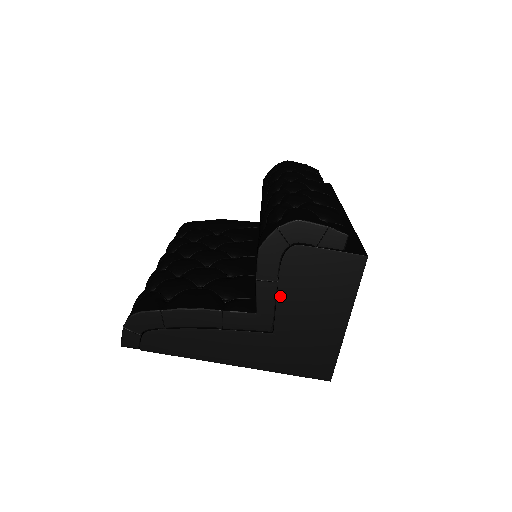
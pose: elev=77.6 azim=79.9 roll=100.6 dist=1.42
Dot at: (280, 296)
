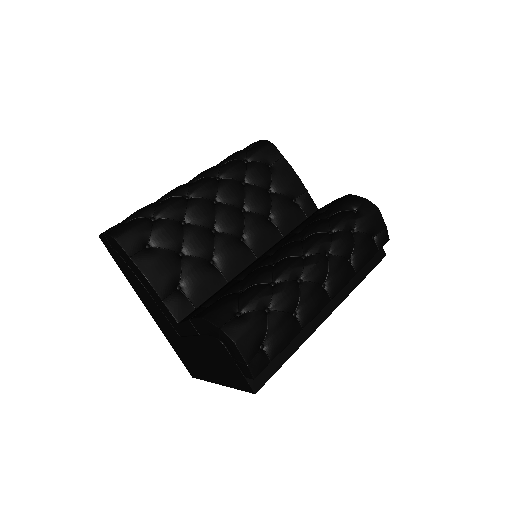
Dot at: (196, 338)
